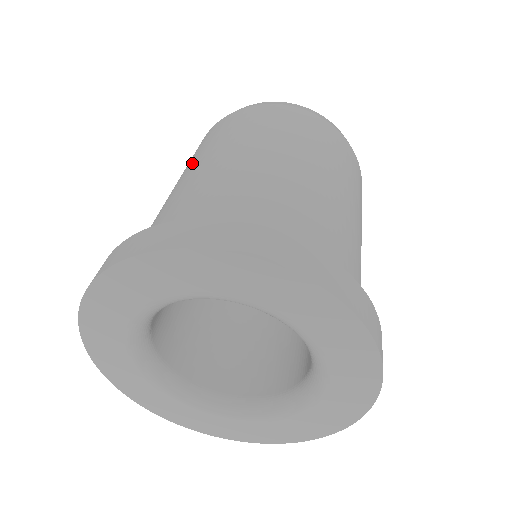
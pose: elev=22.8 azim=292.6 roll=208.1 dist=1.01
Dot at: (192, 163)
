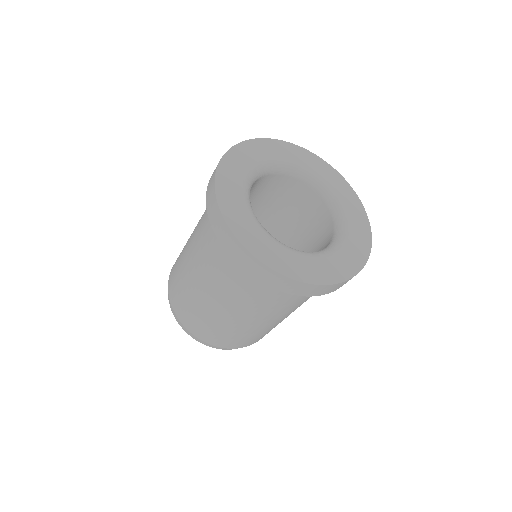
Dot at: occluded
